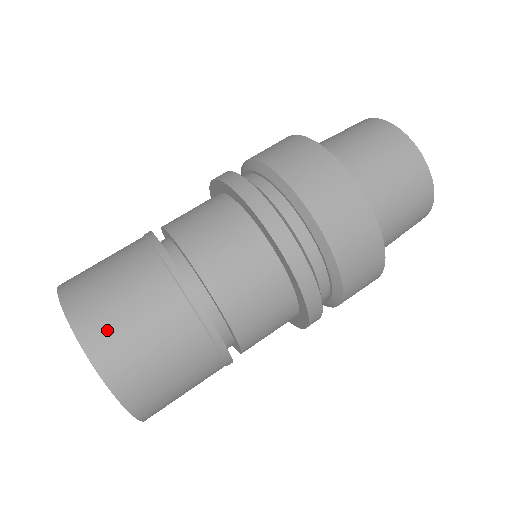
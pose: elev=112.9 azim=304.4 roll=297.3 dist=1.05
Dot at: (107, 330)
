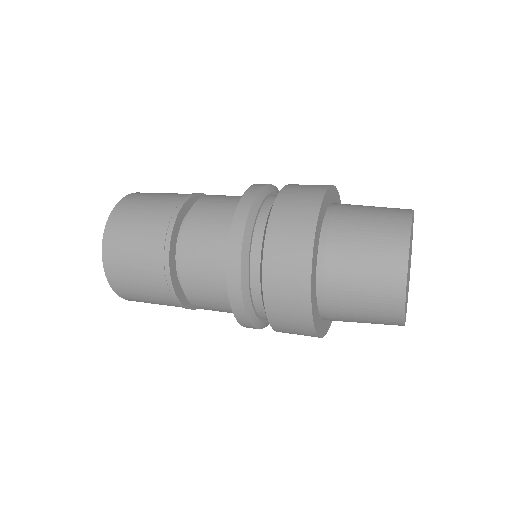
Dot at: (126, 213)
